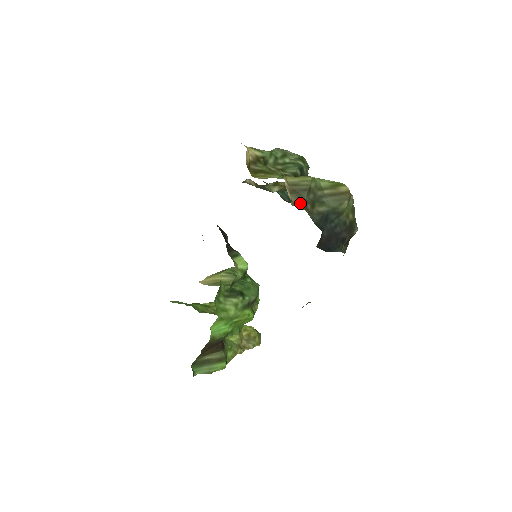
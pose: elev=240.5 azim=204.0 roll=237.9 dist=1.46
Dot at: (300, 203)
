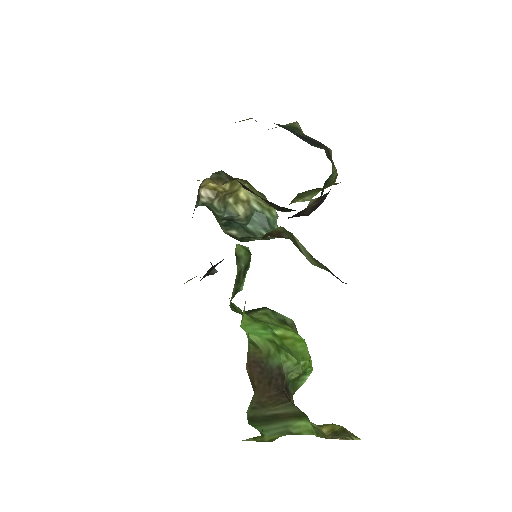
Dot at: occluded
